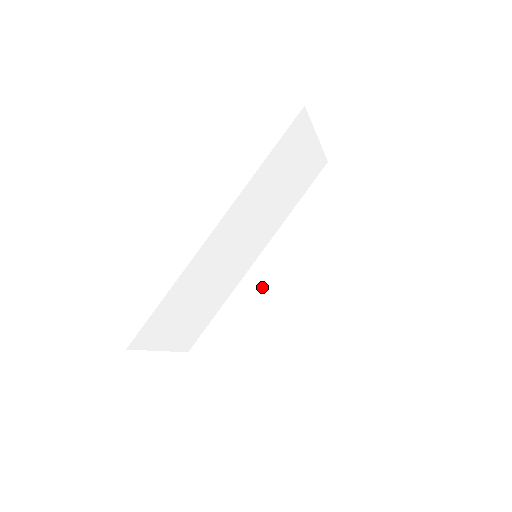
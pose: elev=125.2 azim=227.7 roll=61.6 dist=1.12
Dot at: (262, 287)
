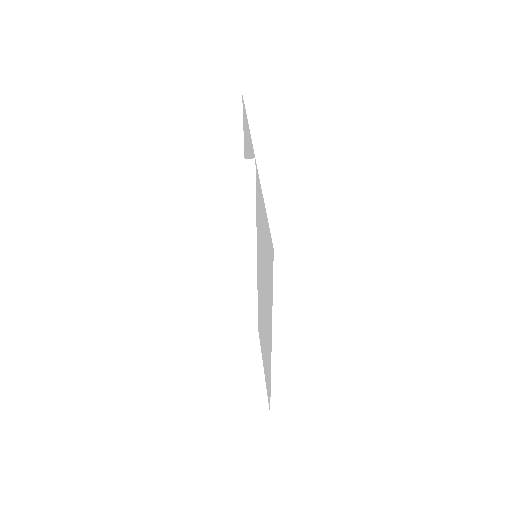
Dot at: (283, 272)
